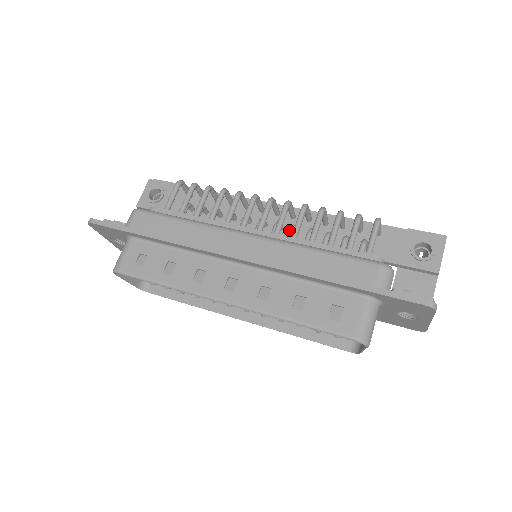
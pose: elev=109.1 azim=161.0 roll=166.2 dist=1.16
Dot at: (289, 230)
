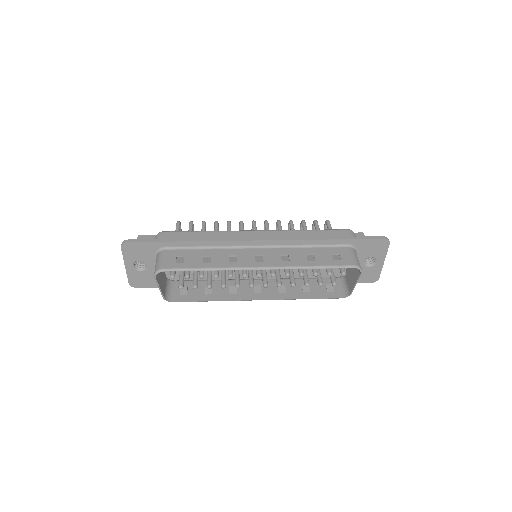
Dot at: occluded
